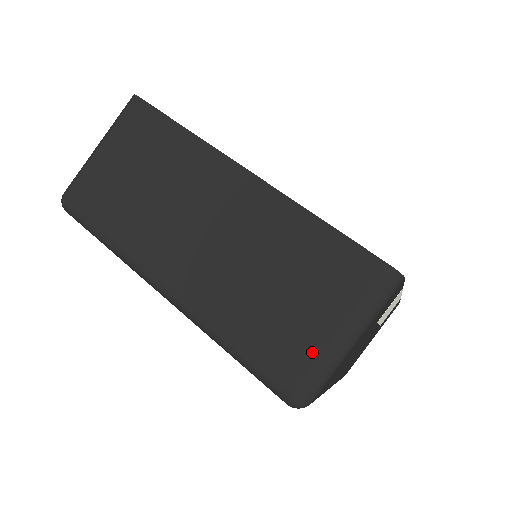
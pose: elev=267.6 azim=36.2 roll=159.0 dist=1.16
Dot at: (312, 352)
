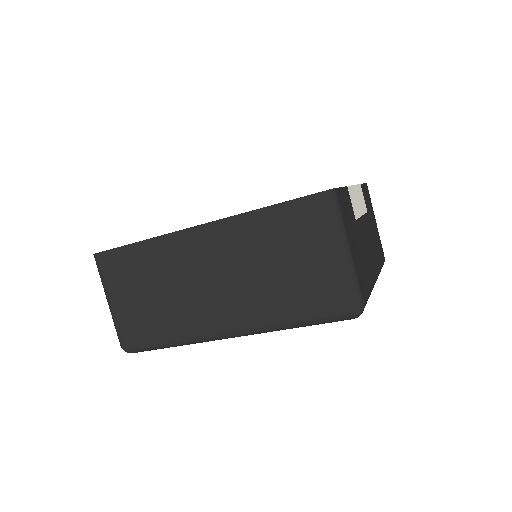
Dot at: (333, 280)
